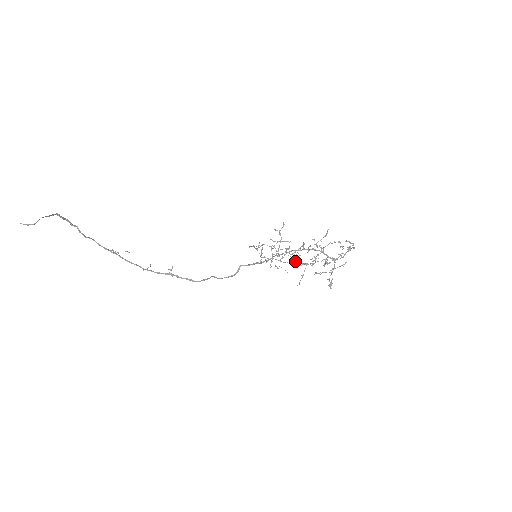
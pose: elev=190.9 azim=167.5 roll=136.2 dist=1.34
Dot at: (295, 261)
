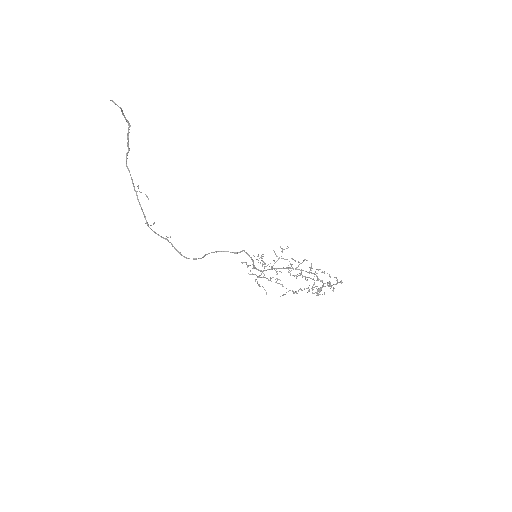
Dot at: occluded
